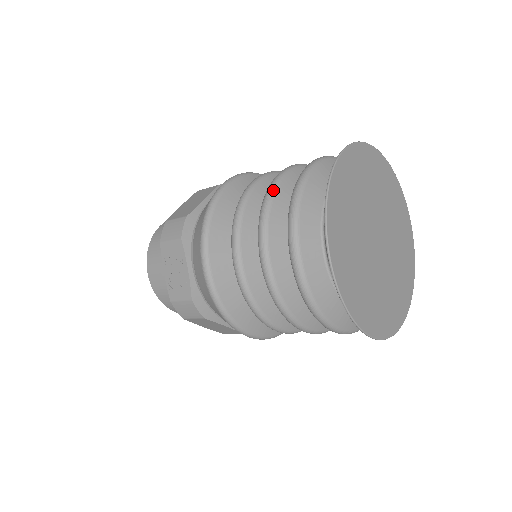
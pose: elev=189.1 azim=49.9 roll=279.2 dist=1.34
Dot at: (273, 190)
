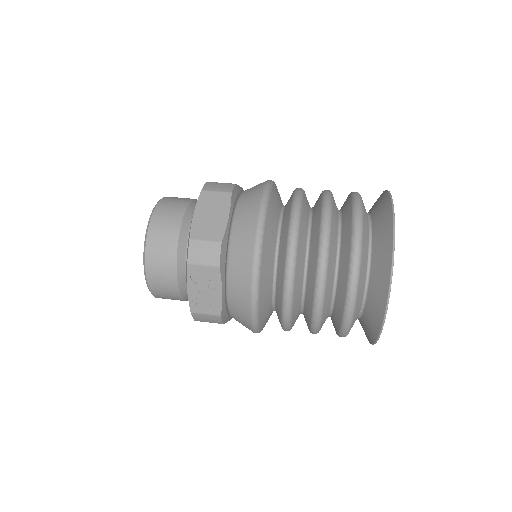
Dot at: (328, 243)
